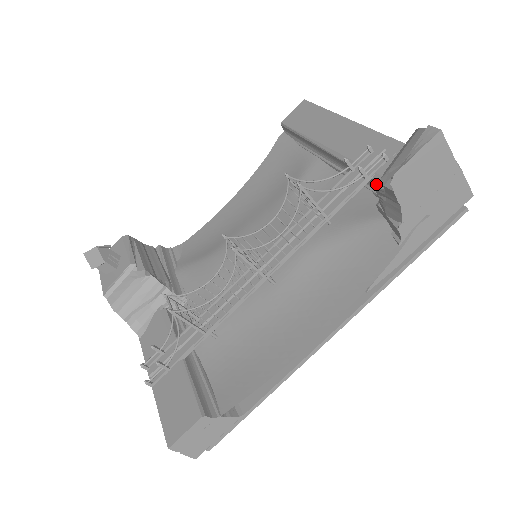
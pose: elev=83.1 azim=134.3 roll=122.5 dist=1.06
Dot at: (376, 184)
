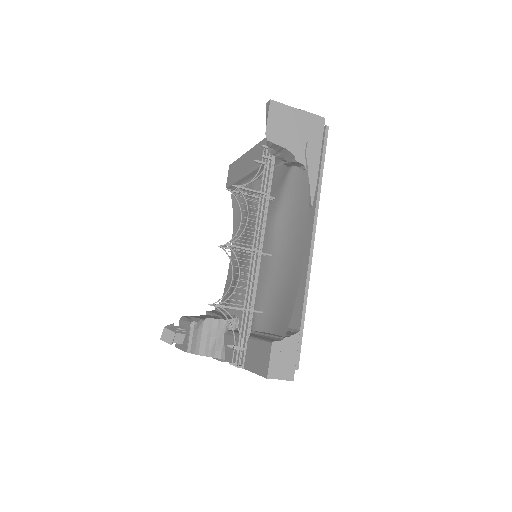
Dot at: occluded
